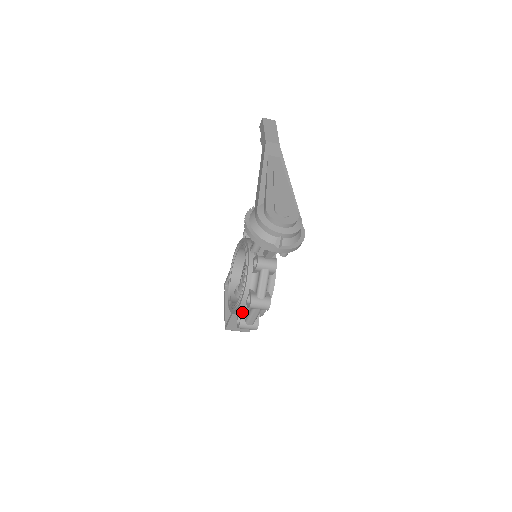
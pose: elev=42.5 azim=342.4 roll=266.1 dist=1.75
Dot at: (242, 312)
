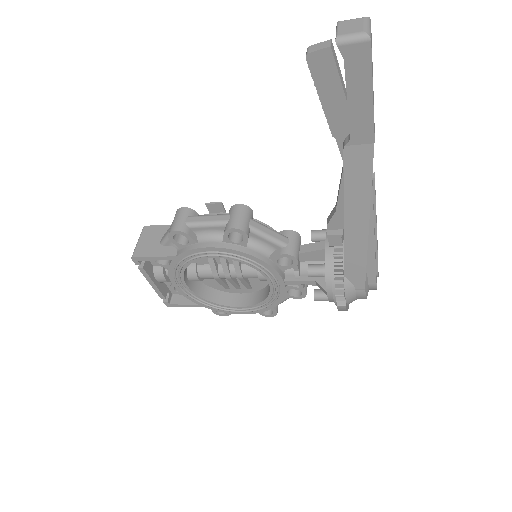
Dot at: occluded
